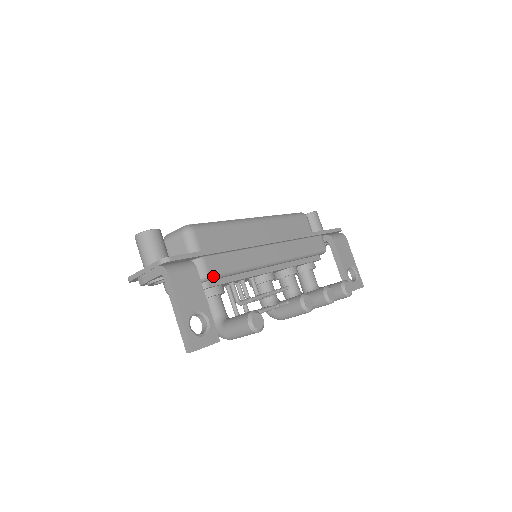
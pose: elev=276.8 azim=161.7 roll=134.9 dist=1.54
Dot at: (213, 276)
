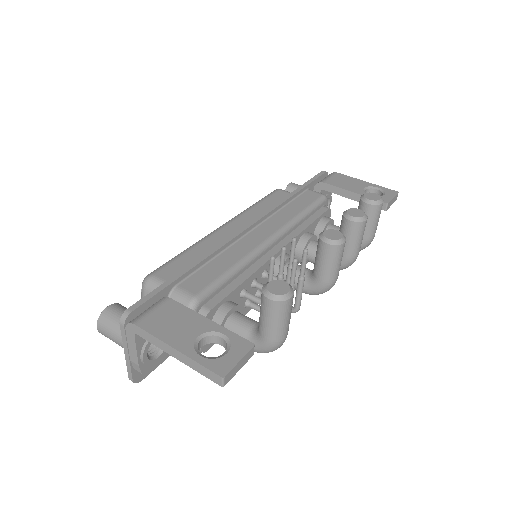
Dot at: (202, 295)
